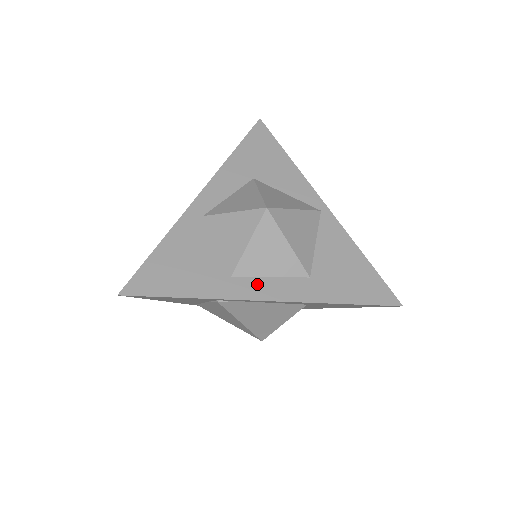
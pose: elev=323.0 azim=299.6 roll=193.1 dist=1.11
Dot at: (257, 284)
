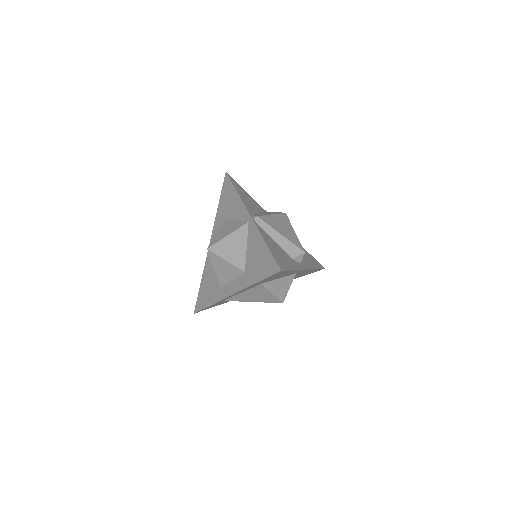
Dot at: (228, 287)
